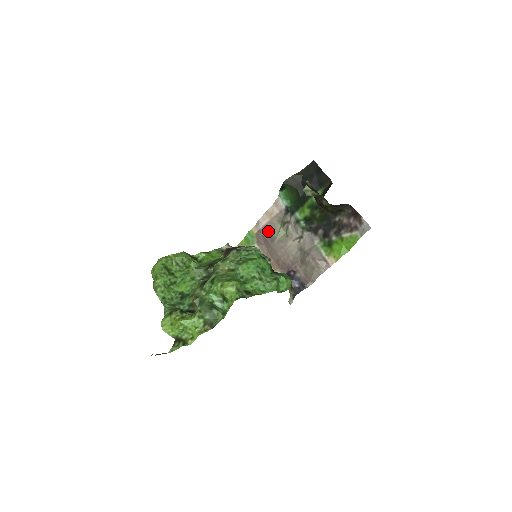
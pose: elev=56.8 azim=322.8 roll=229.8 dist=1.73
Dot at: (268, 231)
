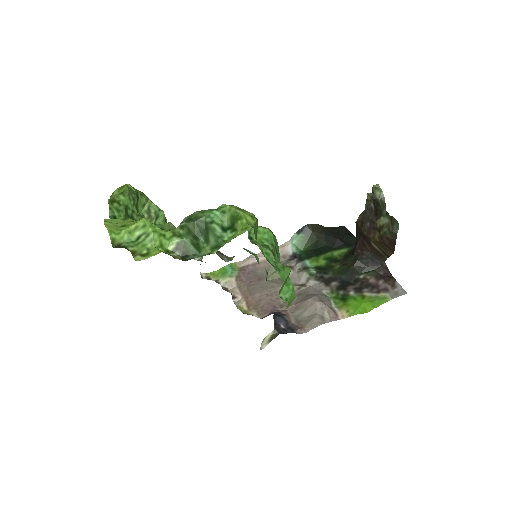
Dot at: (258, 269)
